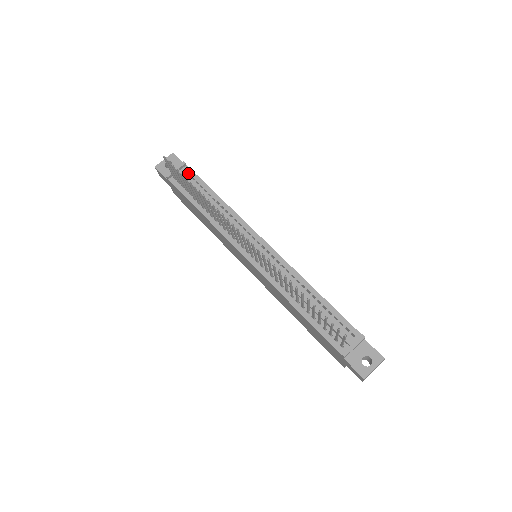
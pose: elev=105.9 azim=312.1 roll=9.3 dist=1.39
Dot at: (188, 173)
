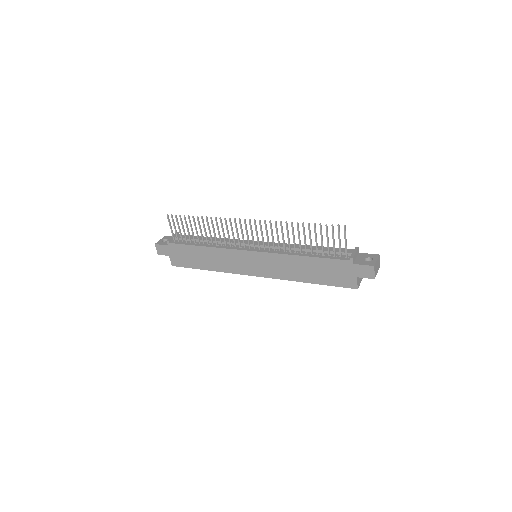
Dot at: occluded
